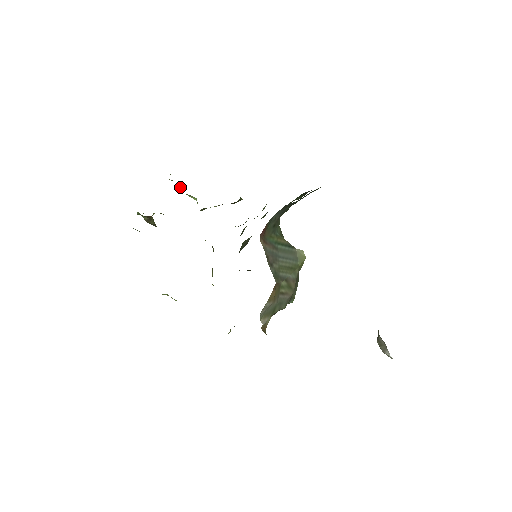
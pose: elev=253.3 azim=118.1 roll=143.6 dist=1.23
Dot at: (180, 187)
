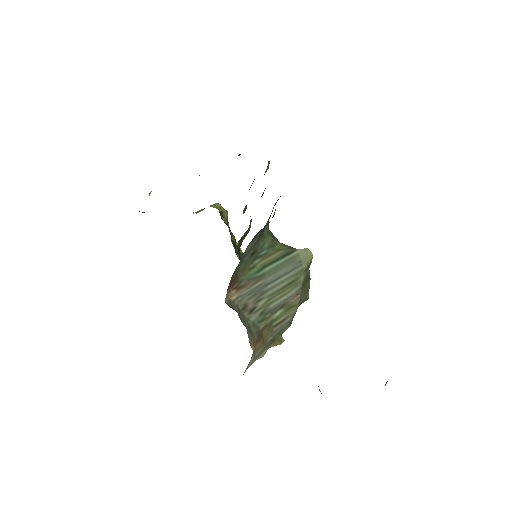
Dot at: occluded
